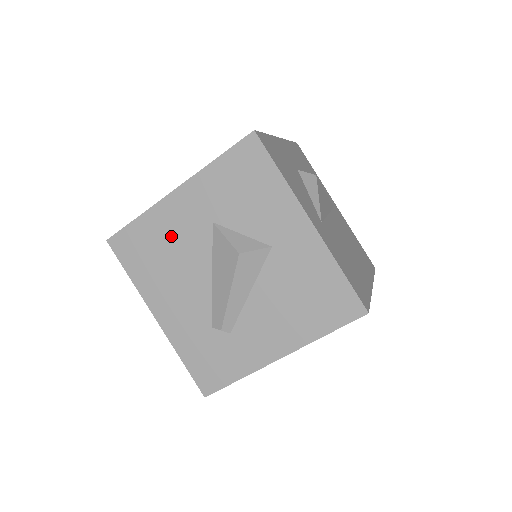
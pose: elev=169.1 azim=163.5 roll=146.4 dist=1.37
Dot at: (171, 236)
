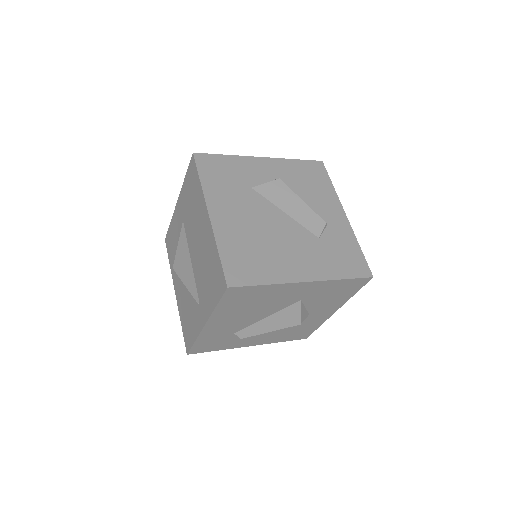
Dot at: (272, 298)
